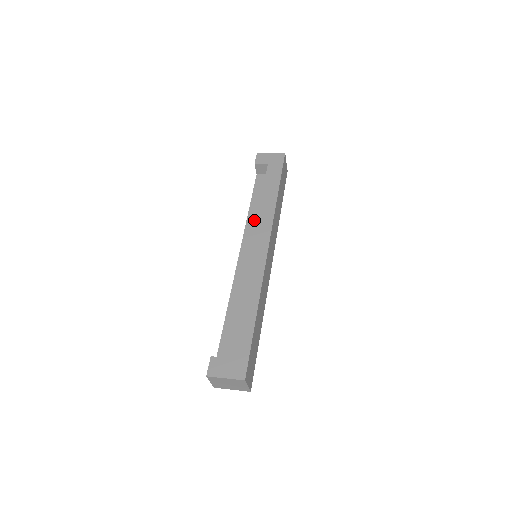
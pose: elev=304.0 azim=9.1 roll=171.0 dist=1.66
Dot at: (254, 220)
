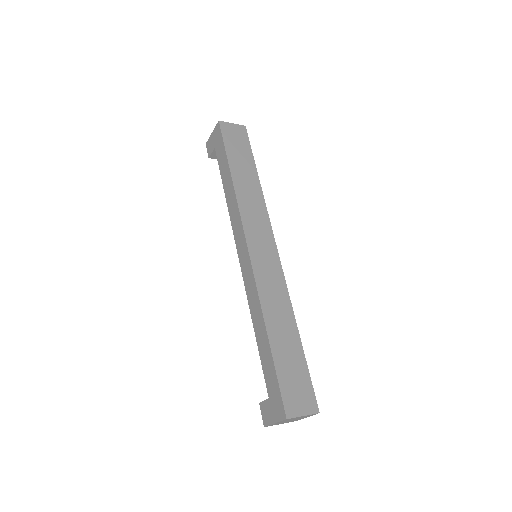
Dot at: occluded
